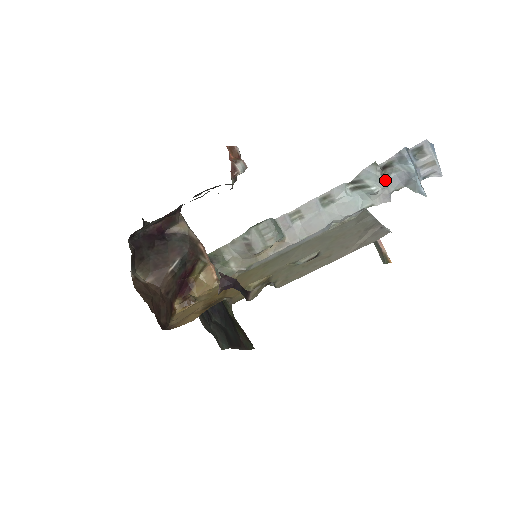
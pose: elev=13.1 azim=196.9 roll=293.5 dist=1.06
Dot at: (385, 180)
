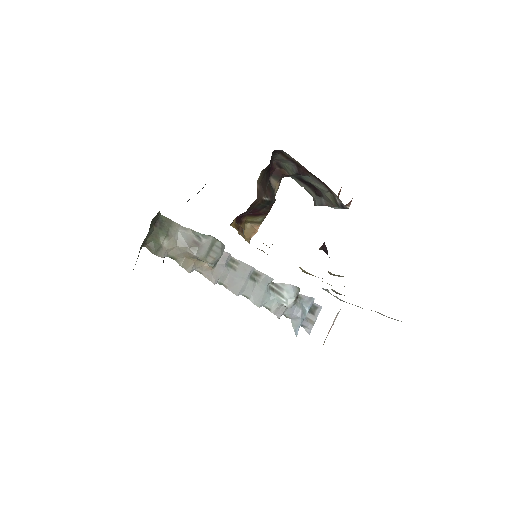
Dot at: (294, 303)
